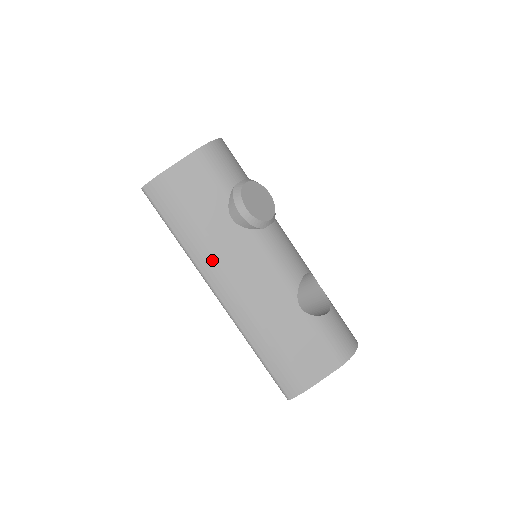
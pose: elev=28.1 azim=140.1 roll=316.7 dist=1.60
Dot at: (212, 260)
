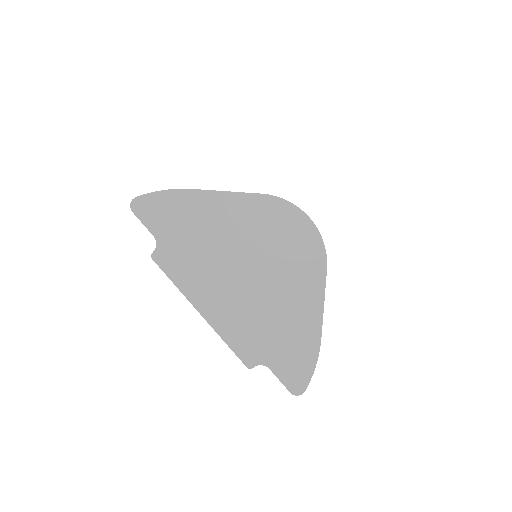
Dot at: occluded
